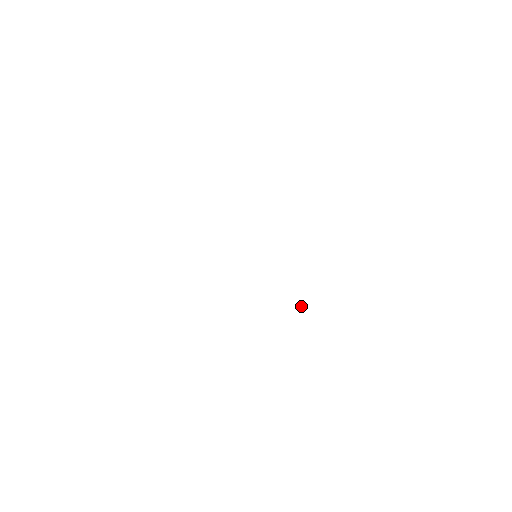
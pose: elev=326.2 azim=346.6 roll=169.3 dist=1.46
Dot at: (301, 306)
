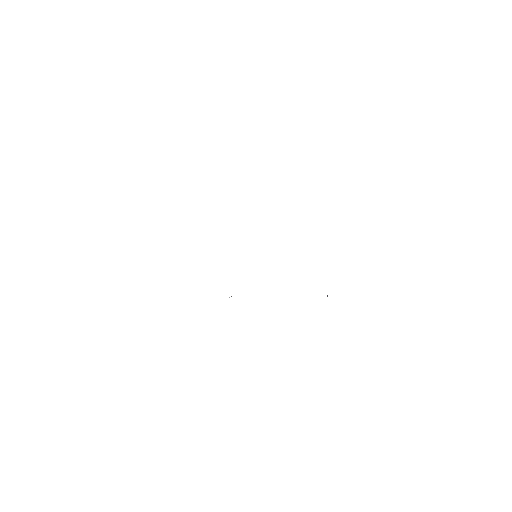
Dot at: (231, 296)
